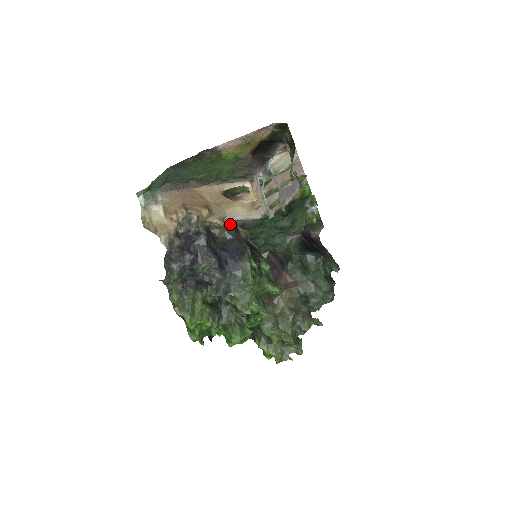
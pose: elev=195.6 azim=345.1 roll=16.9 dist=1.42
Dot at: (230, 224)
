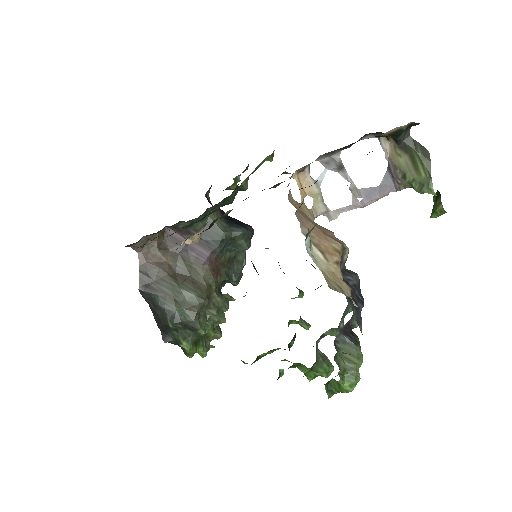
Dot at: occluded
